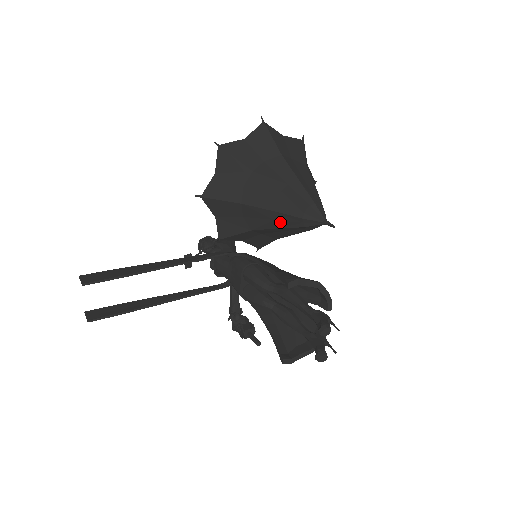
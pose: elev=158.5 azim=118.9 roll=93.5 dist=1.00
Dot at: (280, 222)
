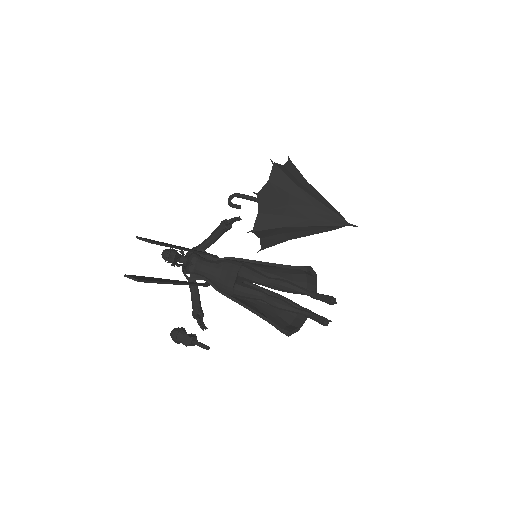
Dot at: (314, 221)
